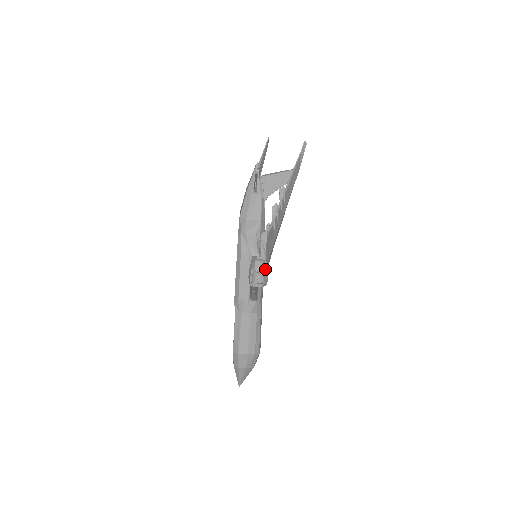
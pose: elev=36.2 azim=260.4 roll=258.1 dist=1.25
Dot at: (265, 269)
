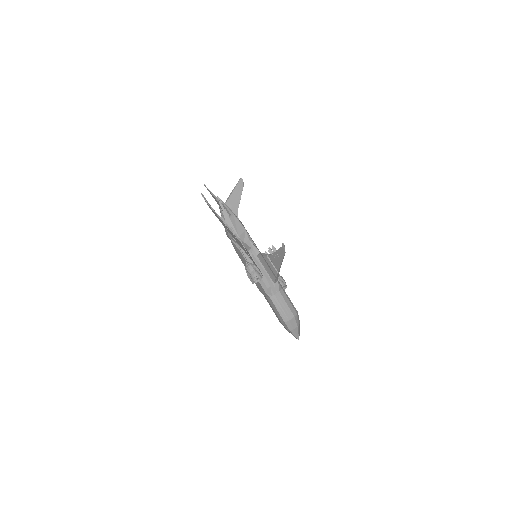
Dot at: (256, 267)
